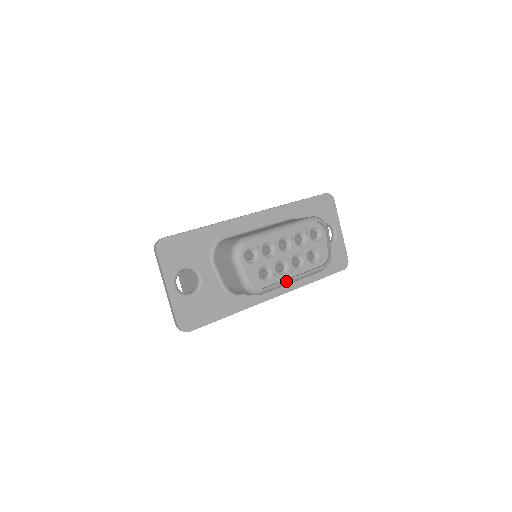
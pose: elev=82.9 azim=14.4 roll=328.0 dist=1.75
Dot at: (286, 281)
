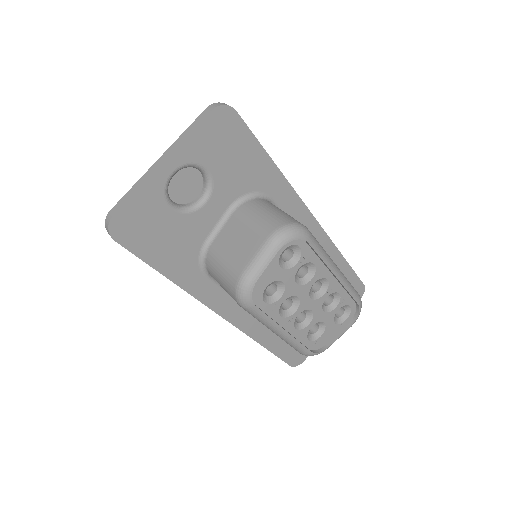
Dot at: (276, 325)
